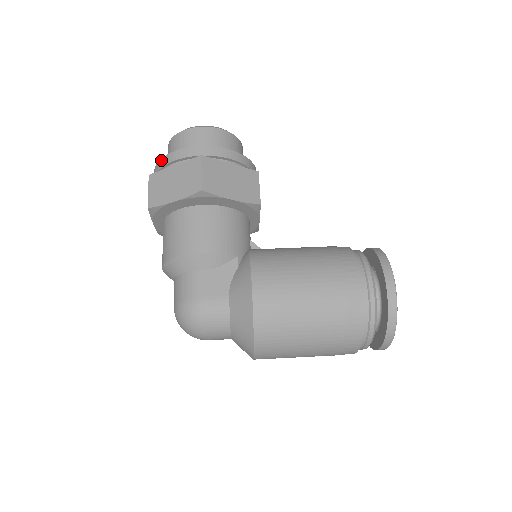
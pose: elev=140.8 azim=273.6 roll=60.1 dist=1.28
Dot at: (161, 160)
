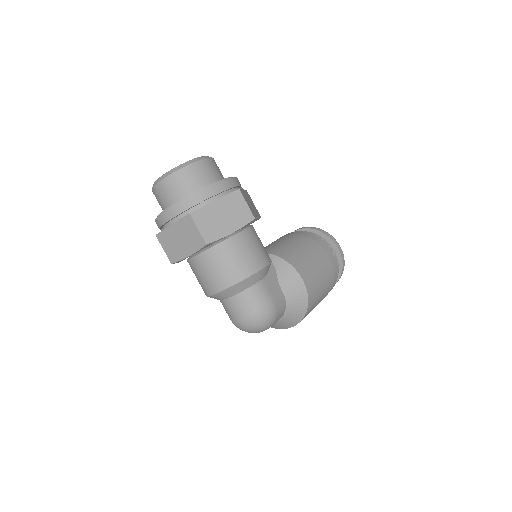
Dot at: (193, 197)
